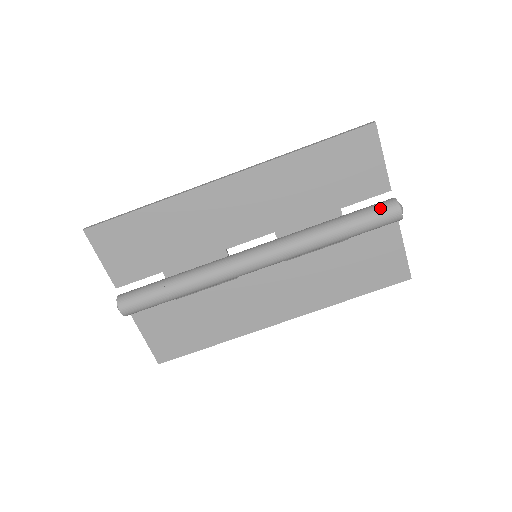
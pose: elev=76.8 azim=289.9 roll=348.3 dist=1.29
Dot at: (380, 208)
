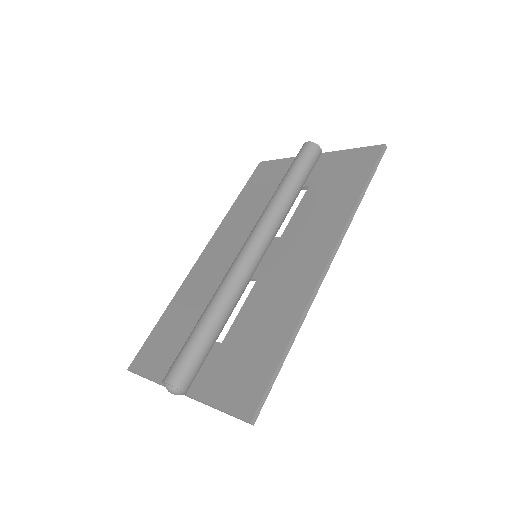
Dot at: occluded
